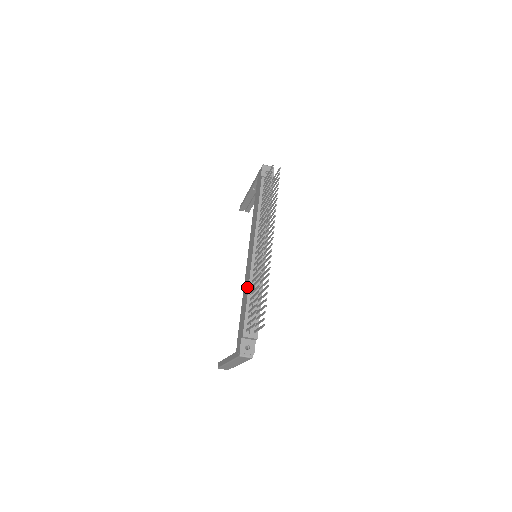
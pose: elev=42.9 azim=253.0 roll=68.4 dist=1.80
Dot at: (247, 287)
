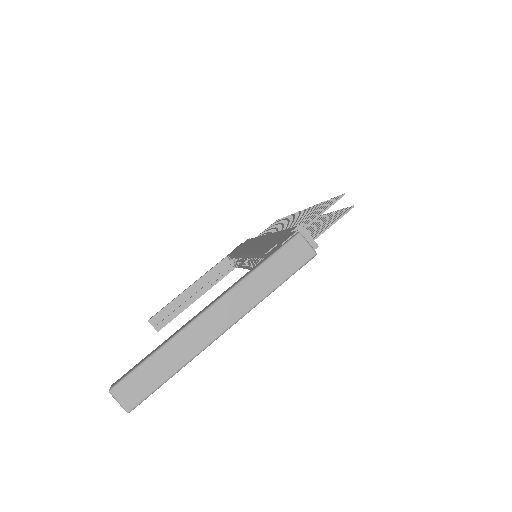
Dot at: (271, 235)
